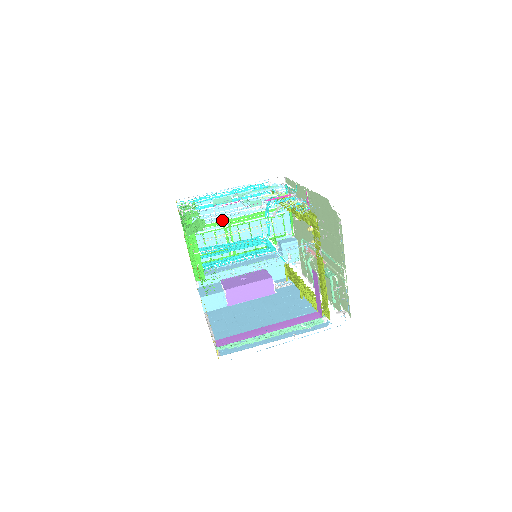
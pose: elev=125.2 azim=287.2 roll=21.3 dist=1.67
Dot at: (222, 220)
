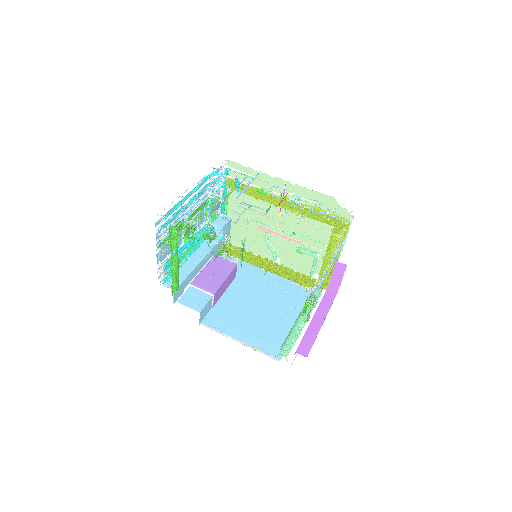
Dot at: occluded
